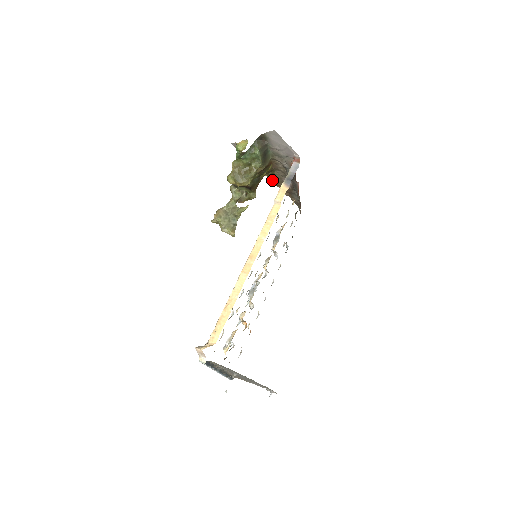
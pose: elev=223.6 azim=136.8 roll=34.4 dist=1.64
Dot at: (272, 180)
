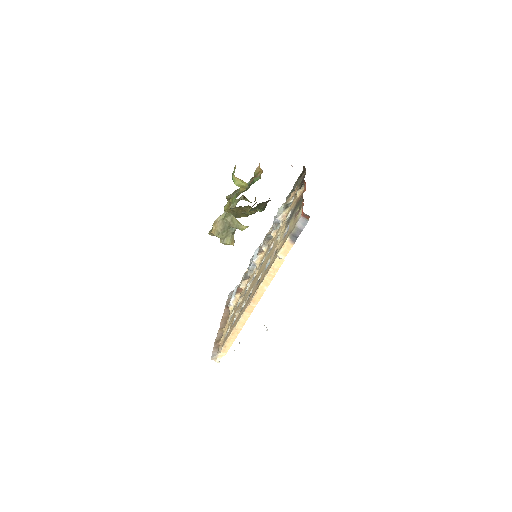
Dot at: occluded
